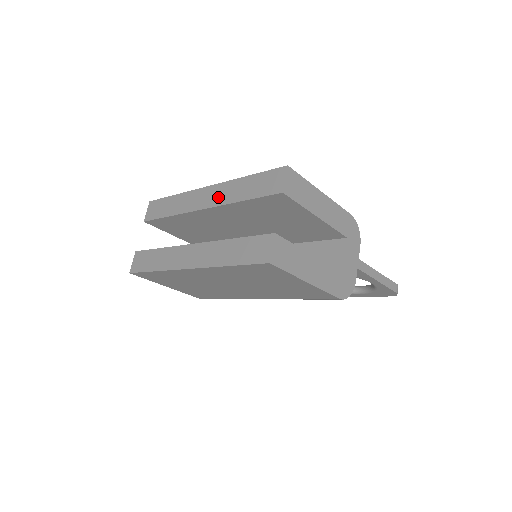
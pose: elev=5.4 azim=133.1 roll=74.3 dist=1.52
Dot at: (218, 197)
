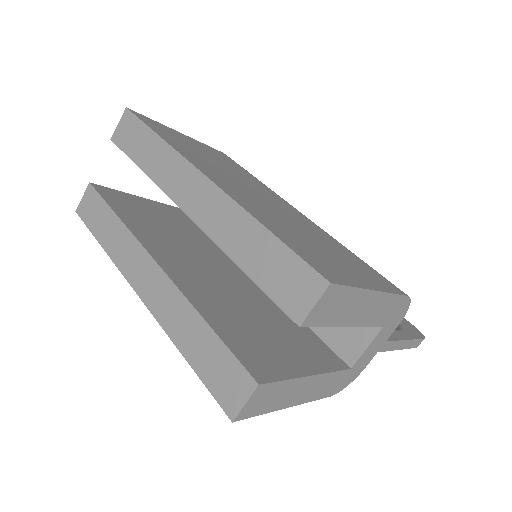
Dot at: (211, 217)
